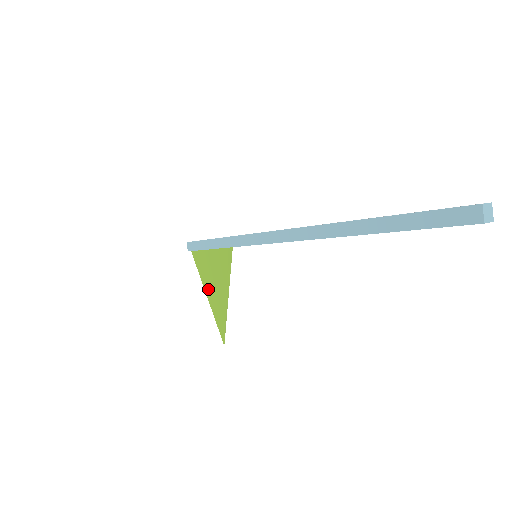
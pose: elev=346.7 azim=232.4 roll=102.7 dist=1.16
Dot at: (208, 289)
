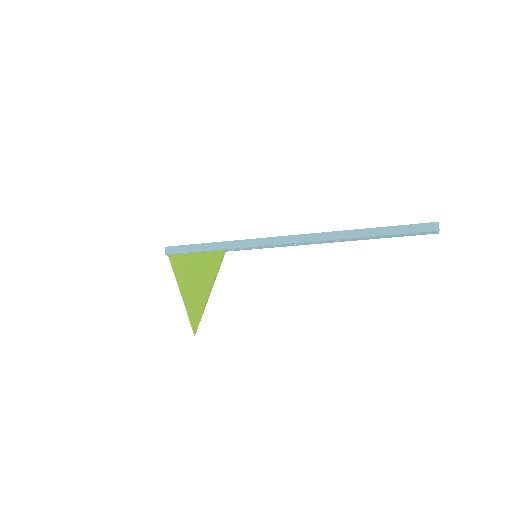
Dot at: (185, 287)
